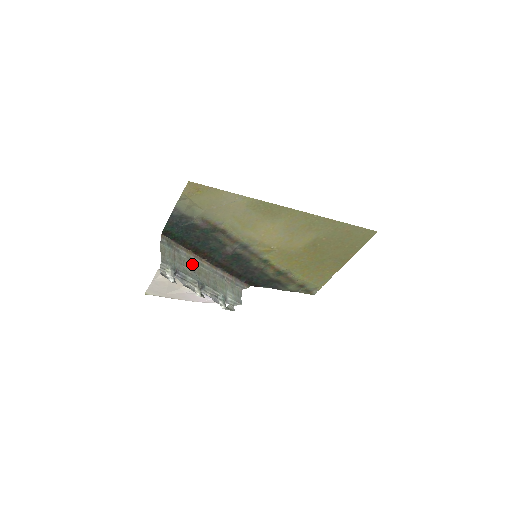
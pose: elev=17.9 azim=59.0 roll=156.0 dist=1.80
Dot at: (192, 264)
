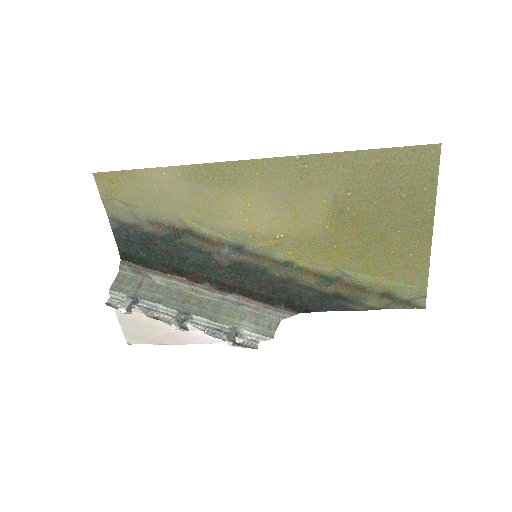
Dot at: (175, 291)
